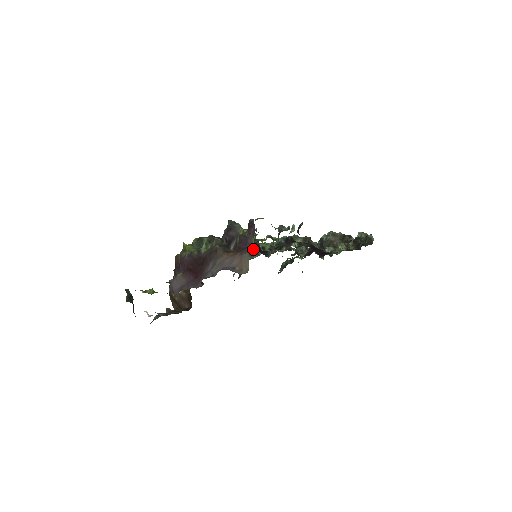
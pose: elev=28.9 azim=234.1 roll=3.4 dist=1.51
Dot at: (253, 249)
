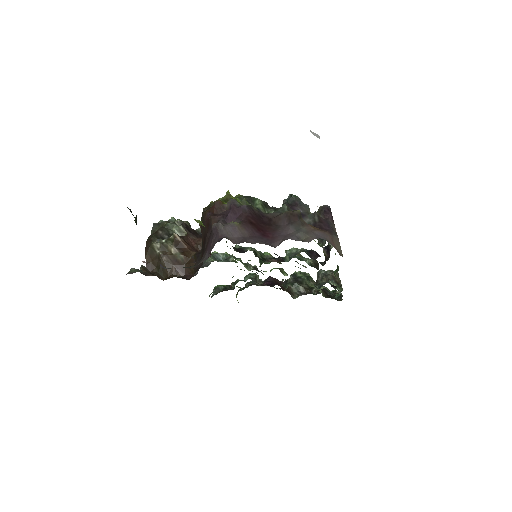
Dot at: (241, 249)
